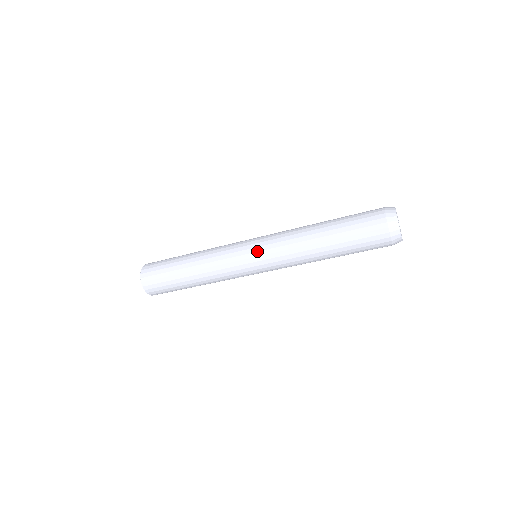
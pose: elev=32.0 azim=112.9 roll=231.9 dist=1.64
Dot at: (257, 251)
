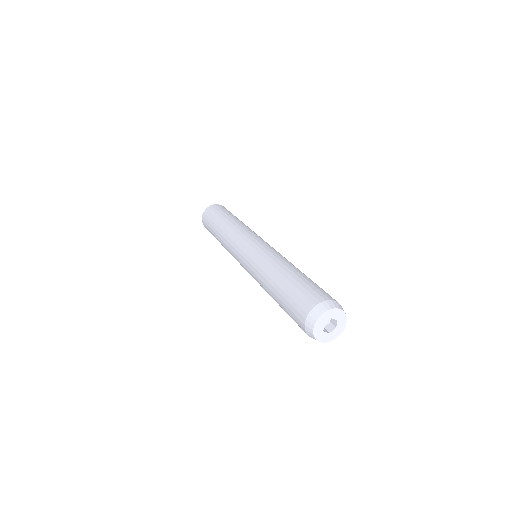
Dot at: (245, 269)
